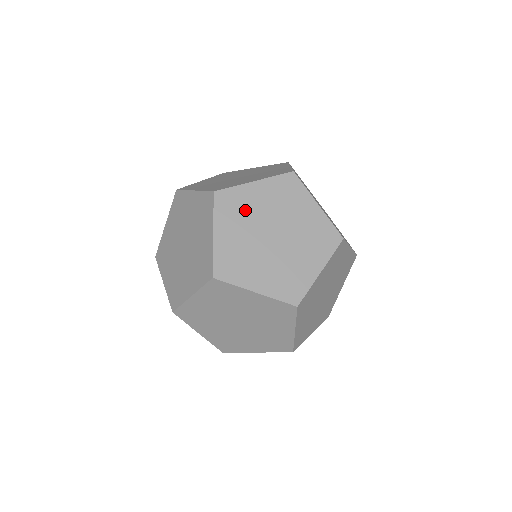
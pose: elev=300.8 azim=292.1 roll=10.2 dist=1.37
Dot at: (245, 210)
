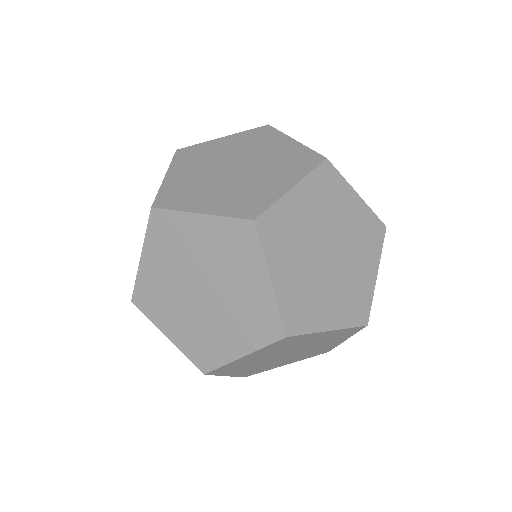
Dot at: (179, 245)
